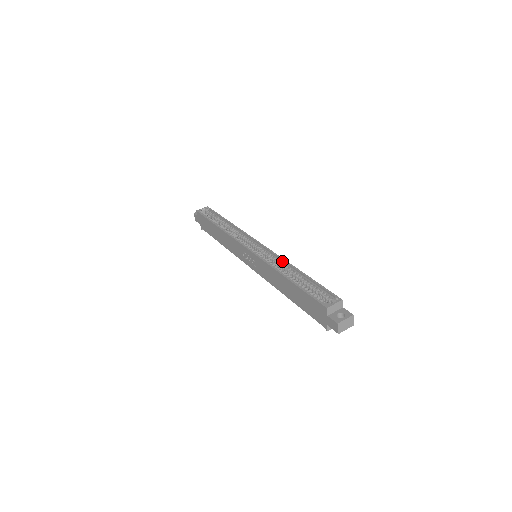
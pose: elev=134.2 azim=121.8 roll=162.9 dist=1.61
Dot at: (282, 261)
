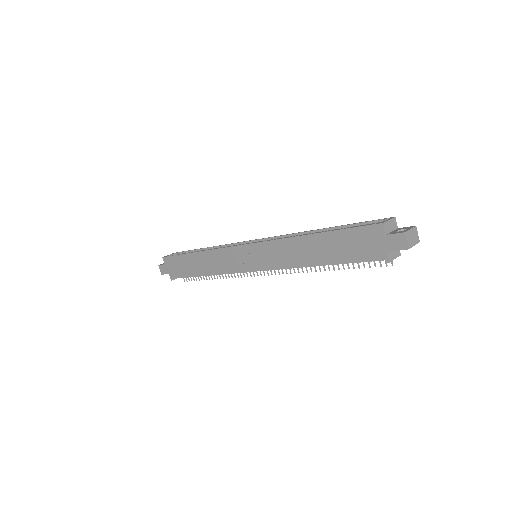
Dot at: (295, 235)
